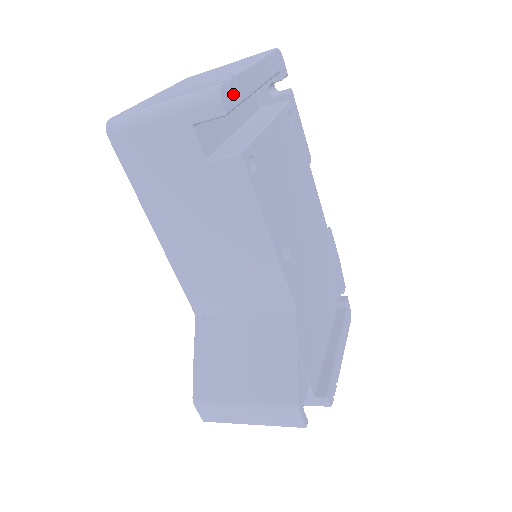
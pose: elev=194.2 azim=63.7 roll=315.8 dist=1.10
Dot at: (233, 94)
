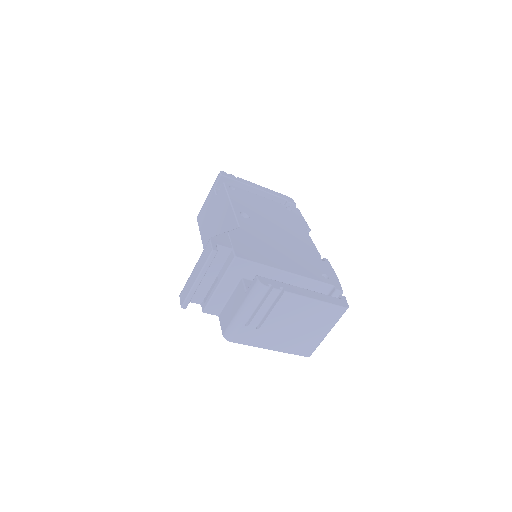
Dot at: (231, 176)
